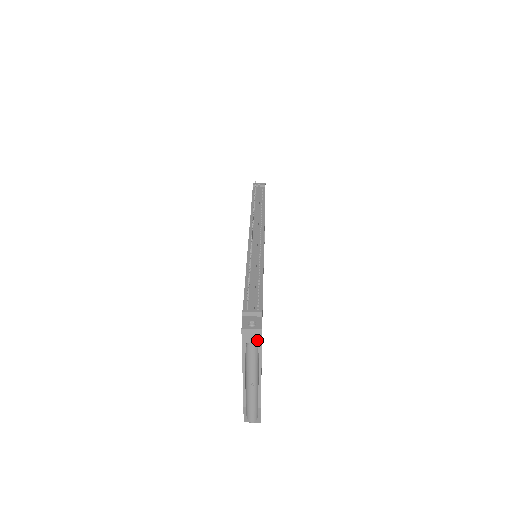
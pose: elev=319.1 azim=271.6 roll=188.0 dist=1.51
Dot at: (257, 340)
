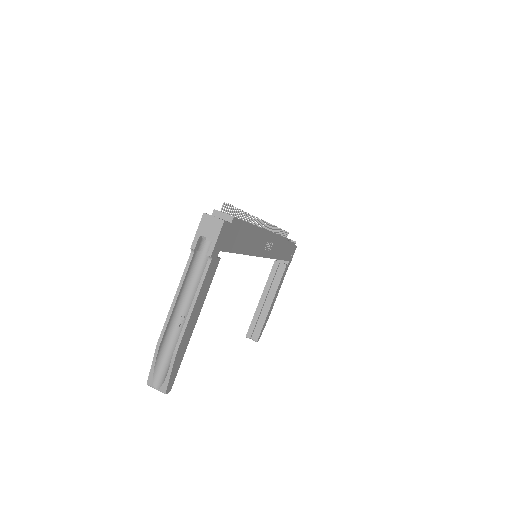
Dot at: (213, 235)
